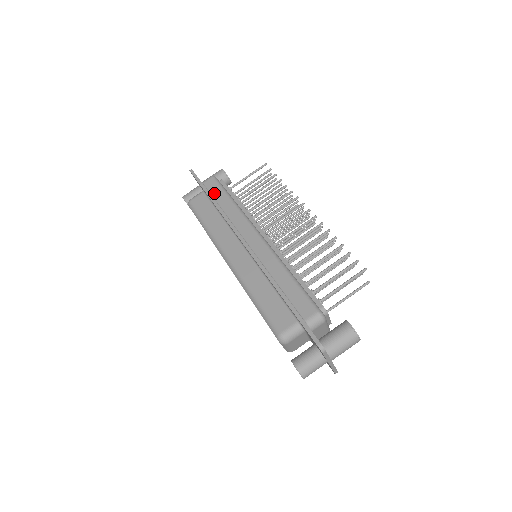
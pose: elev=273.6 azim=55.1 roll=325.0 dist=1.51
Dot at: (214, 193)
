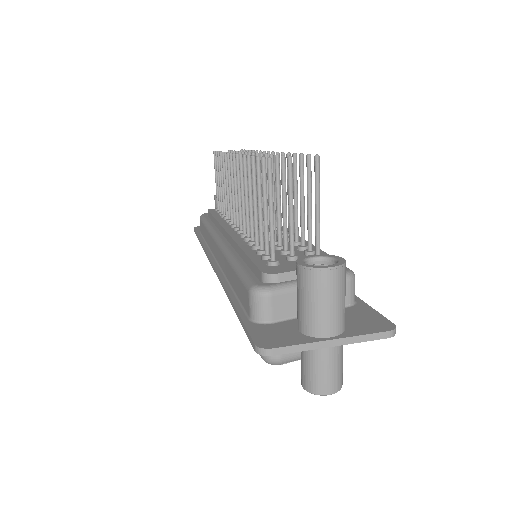
Dot at: (203, 233)
